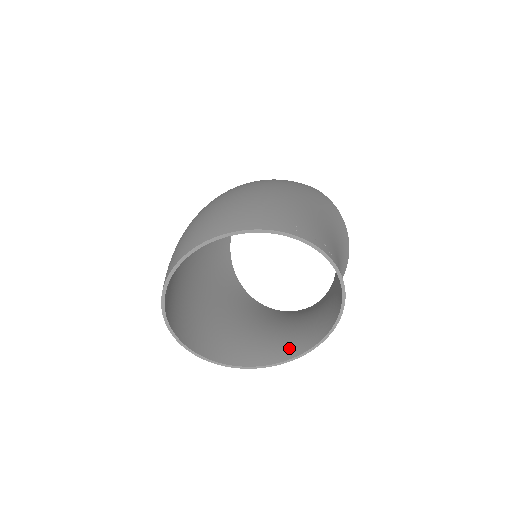
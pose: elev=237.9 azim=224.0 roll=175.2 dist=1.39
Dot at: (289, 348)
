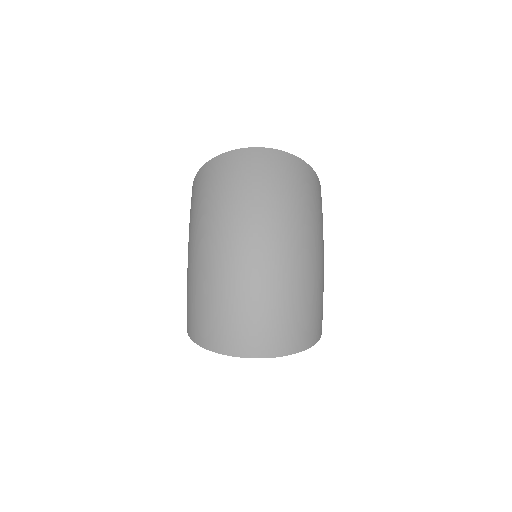
Dot at: occluded
